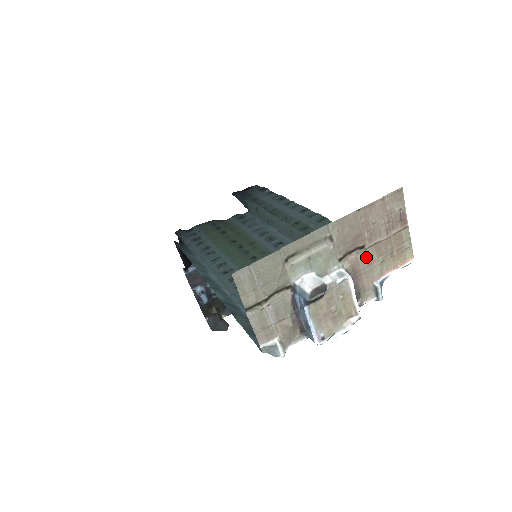
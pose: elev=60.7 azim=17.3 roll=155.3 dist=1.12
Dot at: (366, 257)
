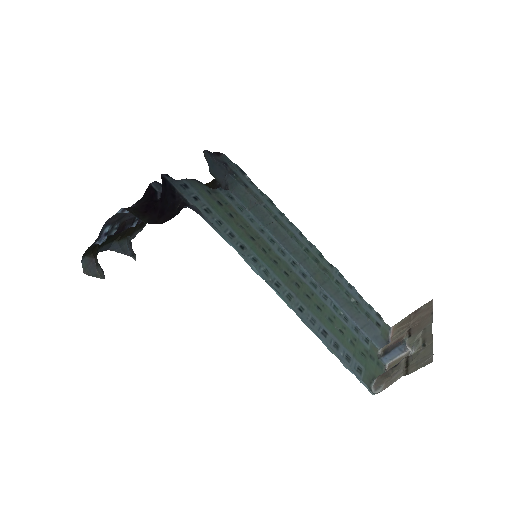
Dot at: (405, 332)
